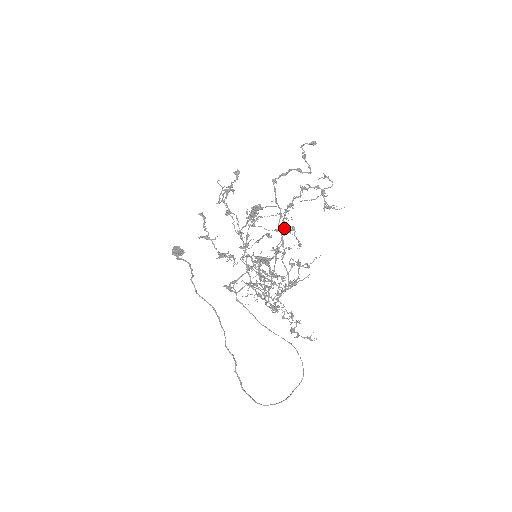
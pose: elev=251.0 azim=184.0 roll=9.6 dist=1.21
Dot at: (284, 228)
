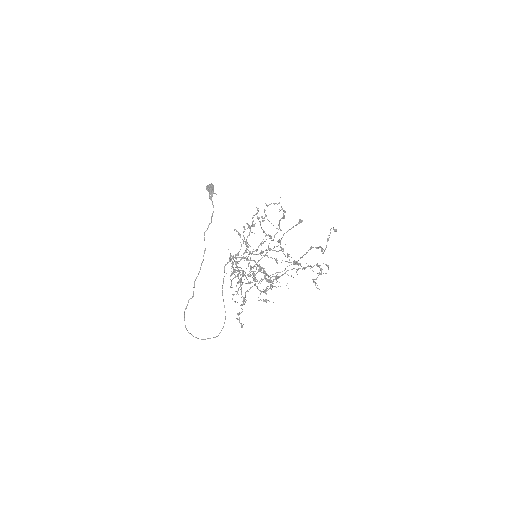
Dot at: (269, 235)
